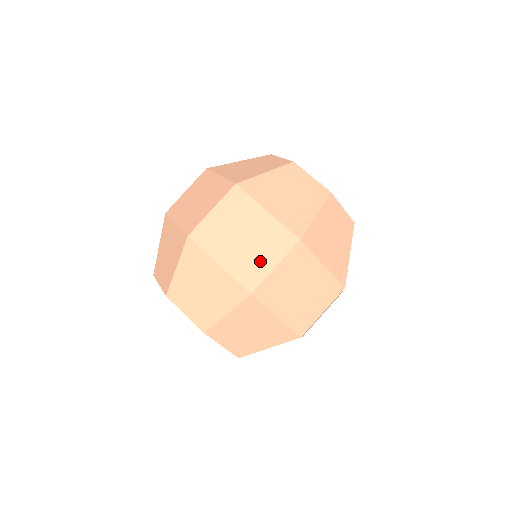
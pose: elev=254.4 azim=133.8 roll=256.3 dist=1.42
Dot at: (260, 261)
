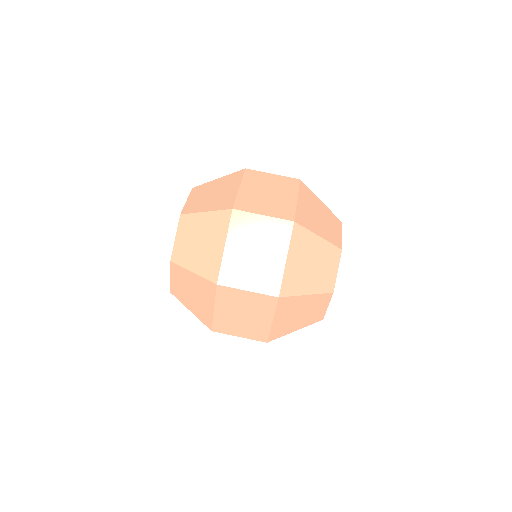
Dot at: (236, 329)
